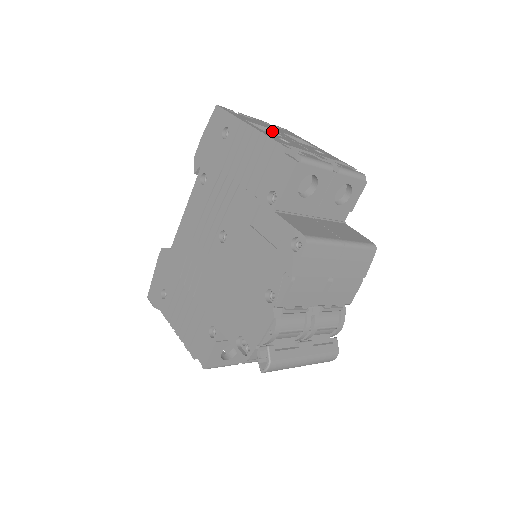
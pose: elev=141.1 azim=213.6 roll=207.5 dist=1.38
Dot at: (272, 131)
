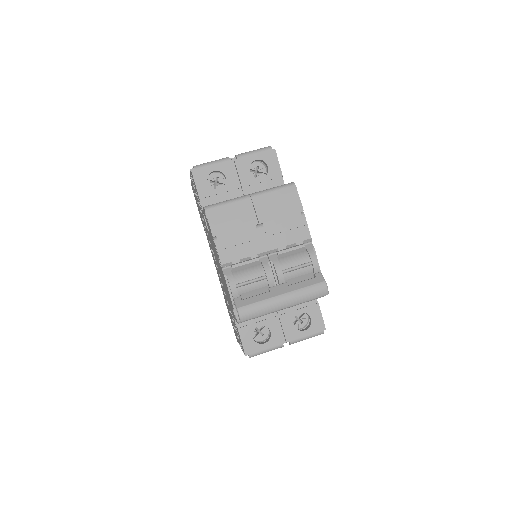
Dot at: occluded
